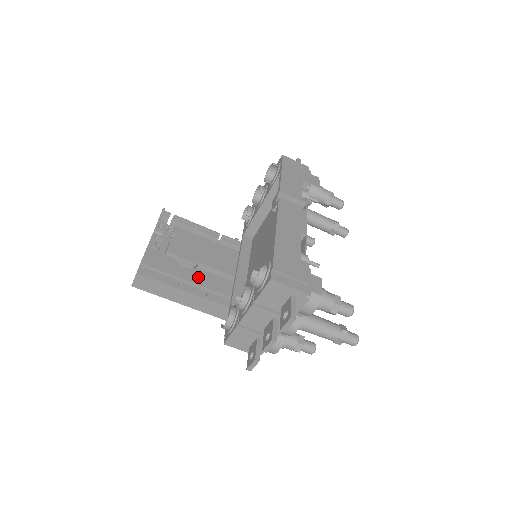
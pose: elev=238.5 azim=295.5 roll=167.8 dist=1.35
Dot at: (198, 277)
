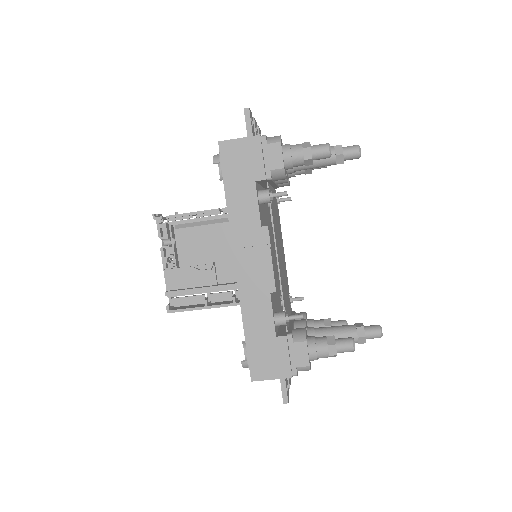
Dot at: (220, 272)
